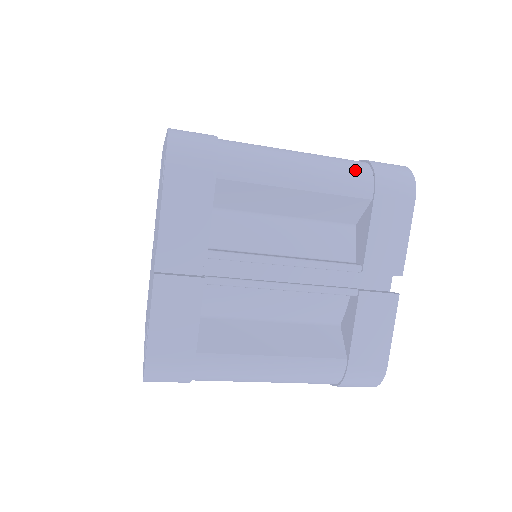
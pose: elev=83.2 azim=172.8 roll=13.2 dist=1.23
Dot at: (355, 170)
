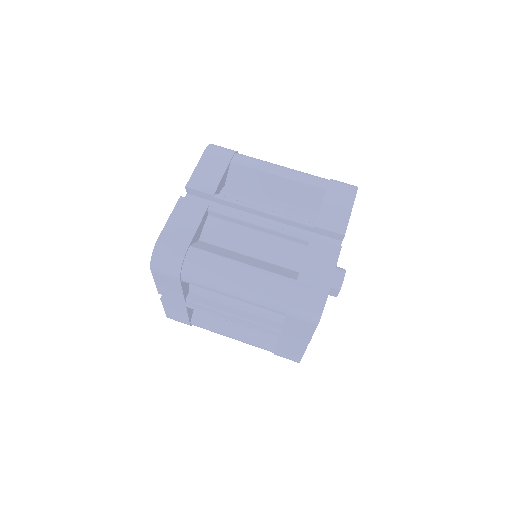
Dot at: (317, 177)
